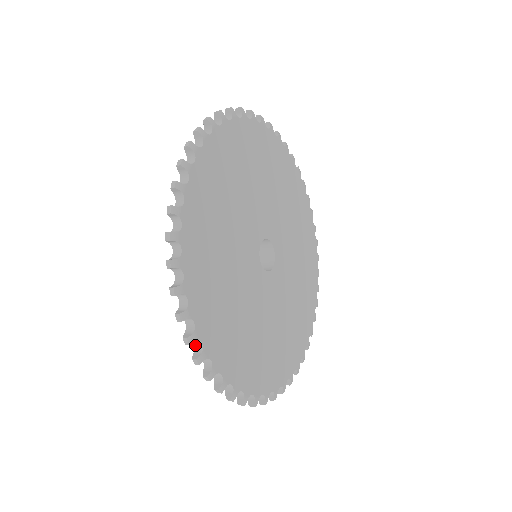
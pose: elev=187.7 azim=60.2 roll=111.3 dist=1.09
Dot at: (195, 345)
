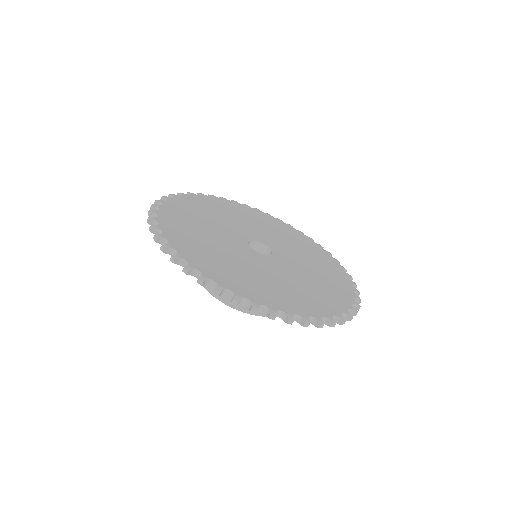
Dot at: (198, 278)
